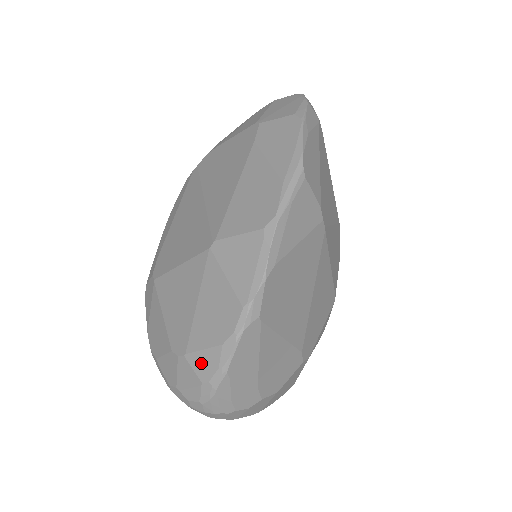
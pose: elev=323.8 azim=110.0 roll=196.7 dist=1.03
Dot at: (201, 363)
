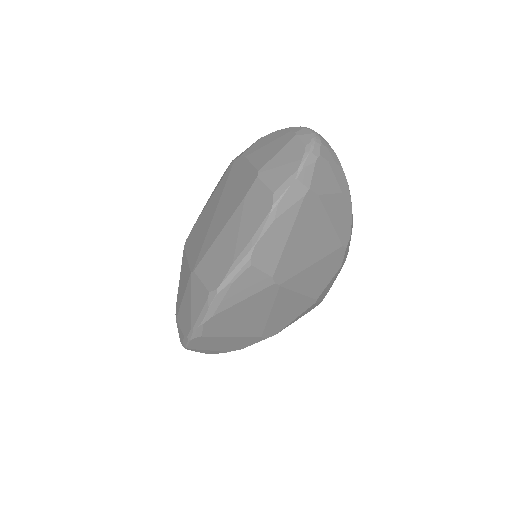
Dot at: (179, 332)
